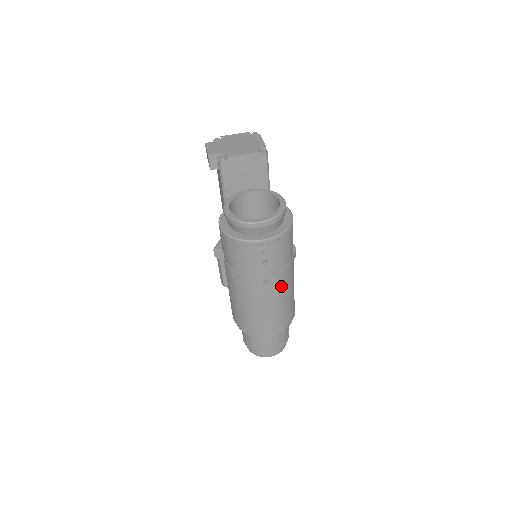
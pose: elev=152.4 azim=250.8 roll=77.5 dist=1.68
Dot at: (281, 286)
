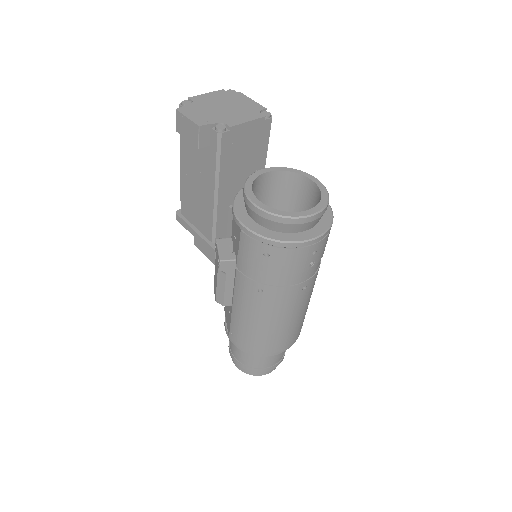
Dot at: occluded
